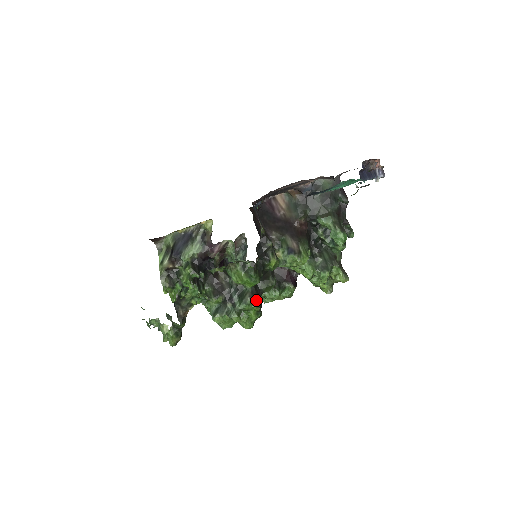
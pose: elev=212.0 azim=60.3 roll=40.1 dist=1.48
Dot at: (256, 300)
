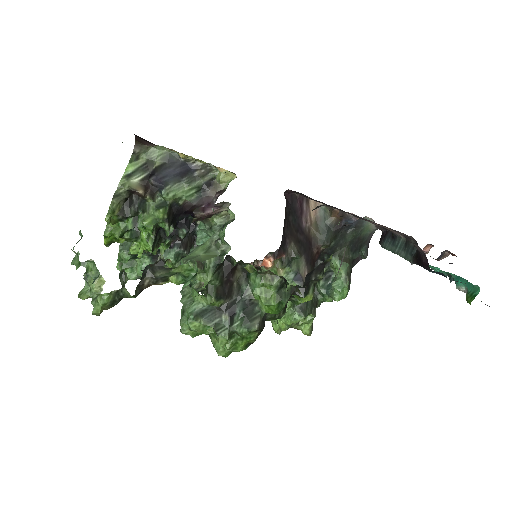
Dot at: (260, 331)
